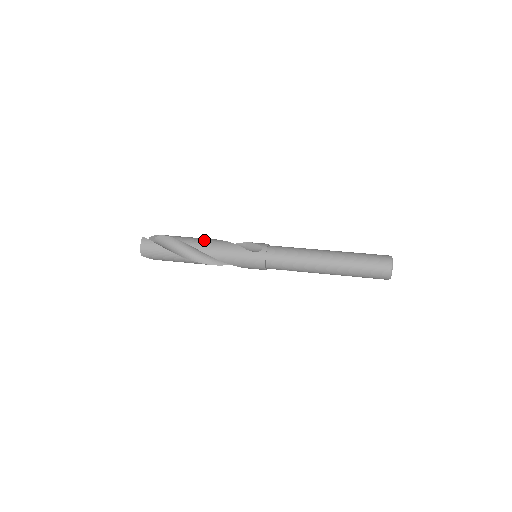
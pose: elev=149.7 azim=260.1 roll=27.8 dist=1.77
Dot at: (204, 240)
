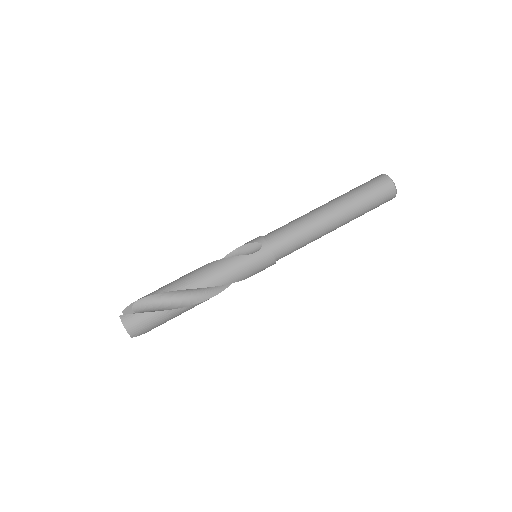
Dot at: (192, 274)
